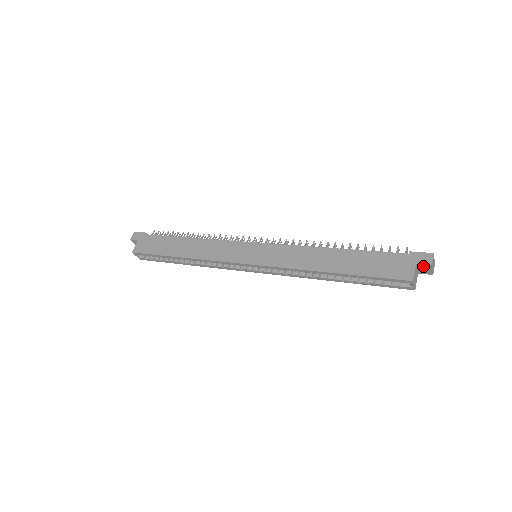
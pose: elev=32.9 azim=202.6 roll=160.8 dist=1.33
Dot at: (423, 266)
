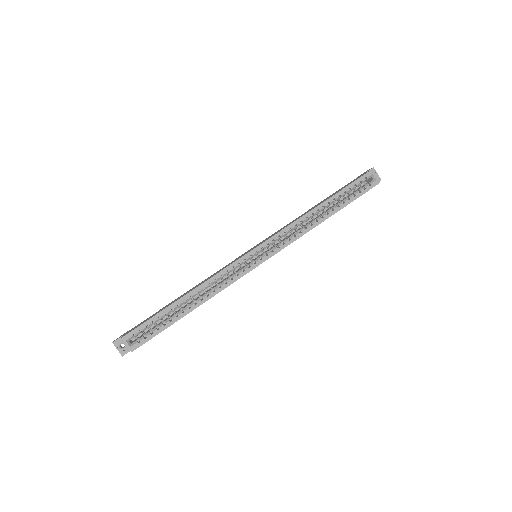
Dot at: occluded
